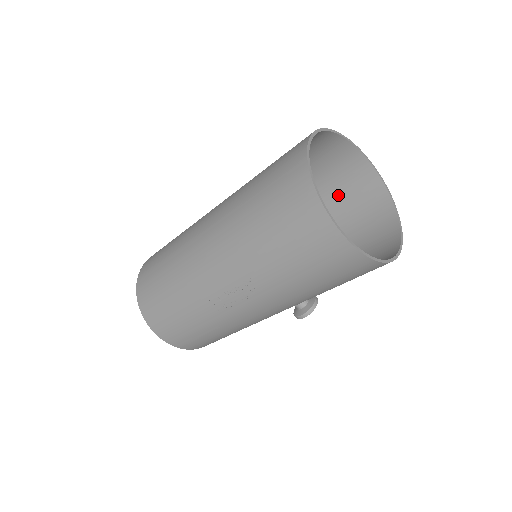
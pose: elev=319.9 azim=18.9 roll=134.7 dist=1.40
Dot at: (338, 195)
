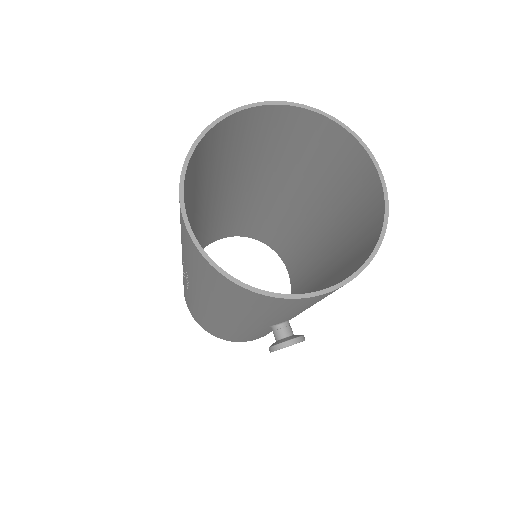
Dot at: (356, 215)
